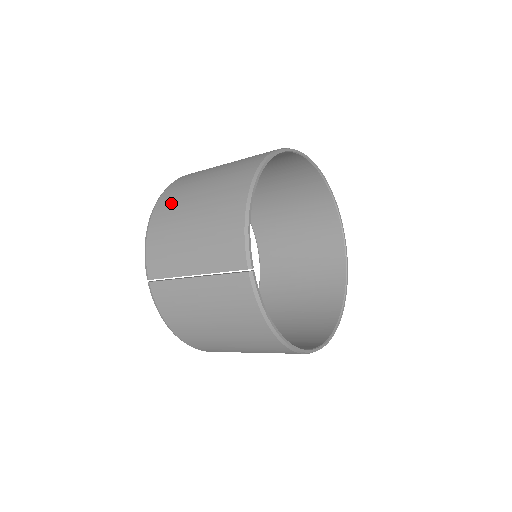
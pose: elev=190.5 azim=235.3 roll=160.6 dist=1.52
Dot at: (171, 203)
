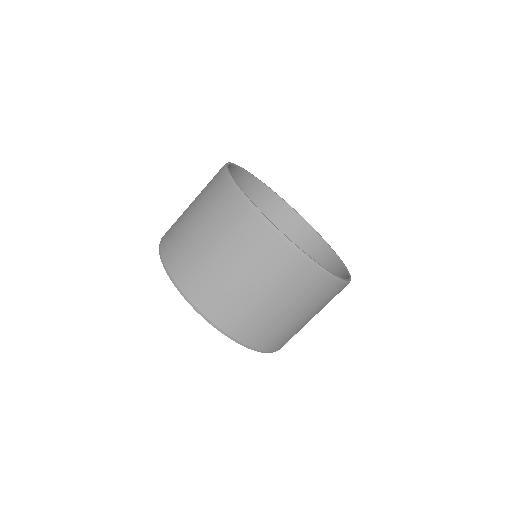
Dot at: occluded
